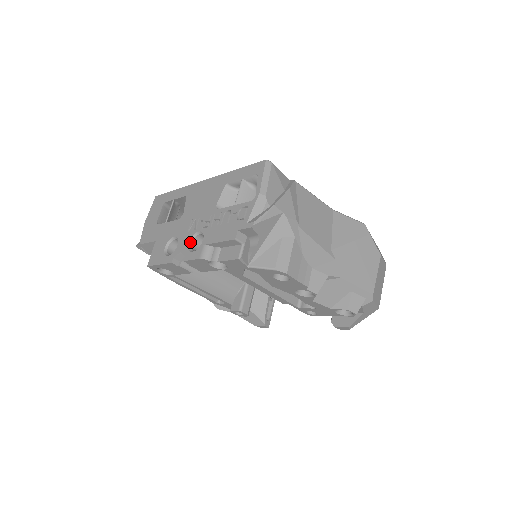
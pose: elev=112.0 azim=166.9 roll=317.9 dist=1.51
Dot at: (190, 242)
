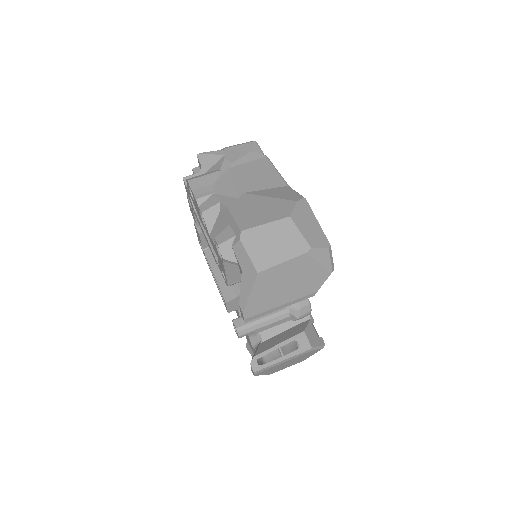
Dot at: occluded
